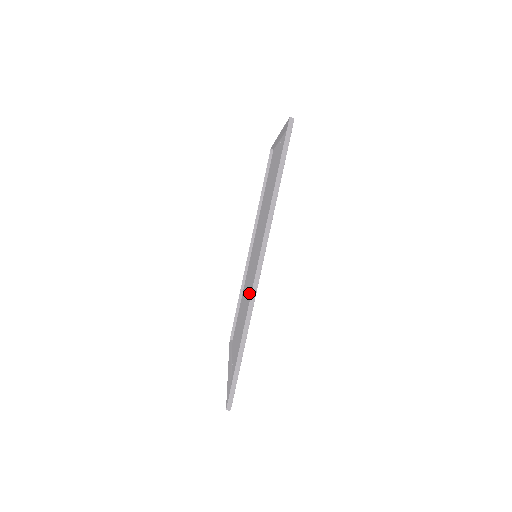
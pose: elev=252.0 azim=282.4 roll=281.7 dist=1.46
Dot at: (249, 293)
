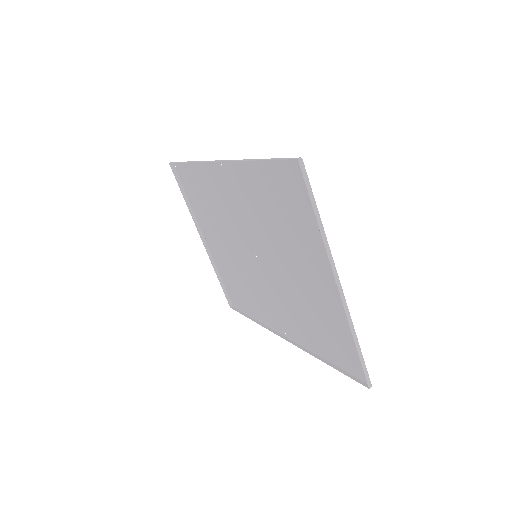
Dot at: (266, 238)
